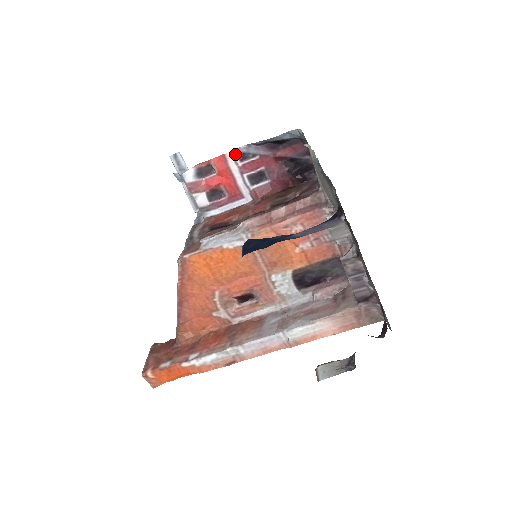
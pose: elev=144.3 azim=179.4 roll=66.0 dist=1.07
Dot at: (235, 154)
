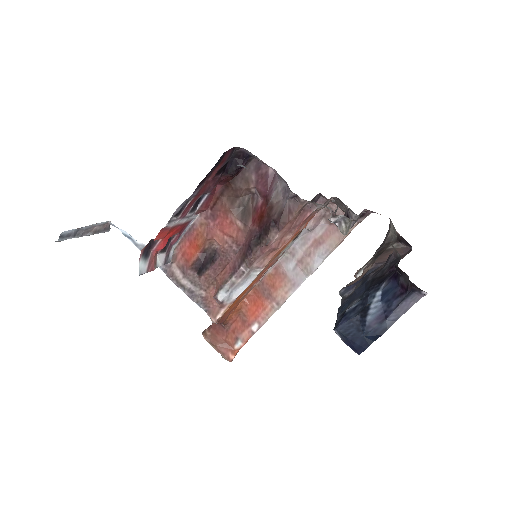
Dot at: (172, 219)
